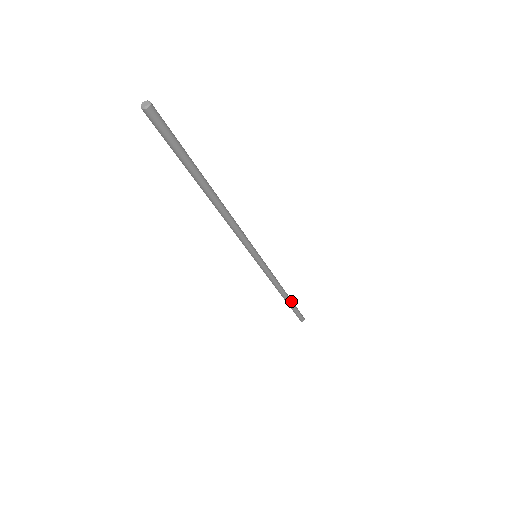
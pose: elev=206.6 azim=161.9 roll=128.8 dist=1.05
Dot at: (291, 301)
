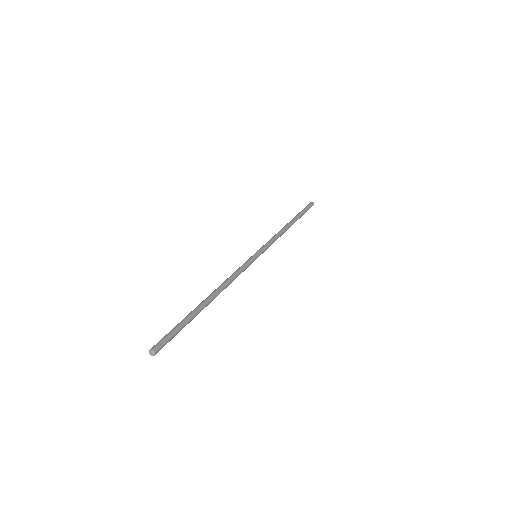
Dot at: occluded
